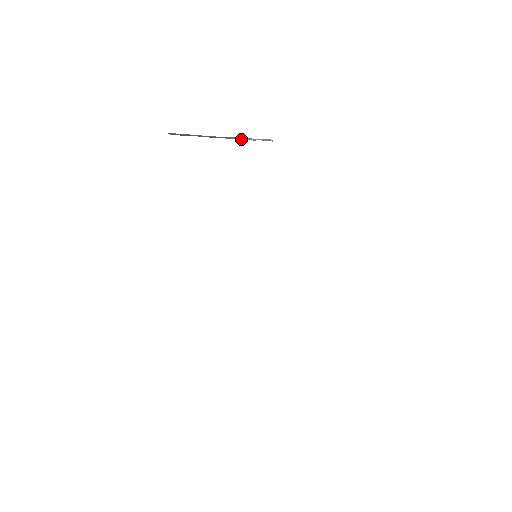
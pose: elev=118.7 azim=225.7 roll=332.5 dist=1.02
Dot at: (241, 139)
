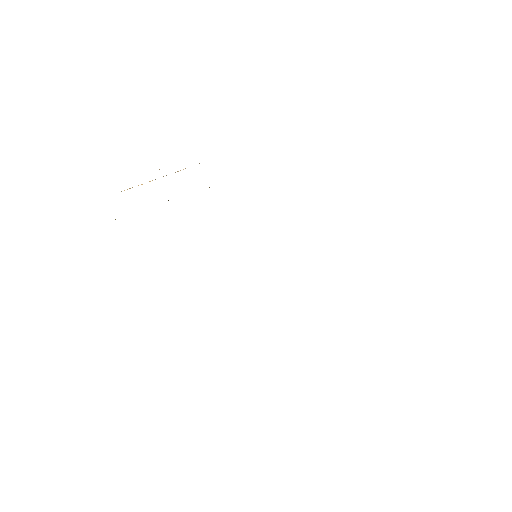
Dot at: occluded
